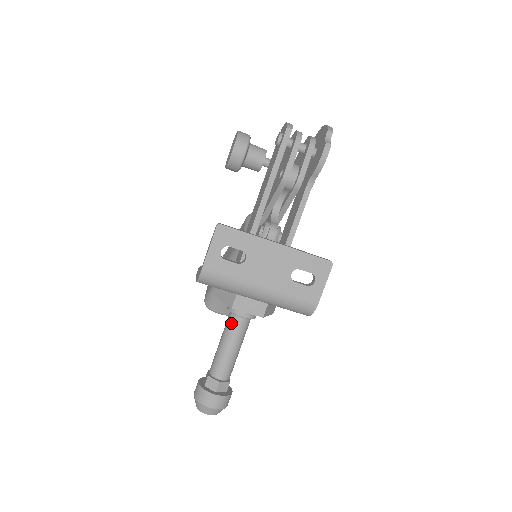
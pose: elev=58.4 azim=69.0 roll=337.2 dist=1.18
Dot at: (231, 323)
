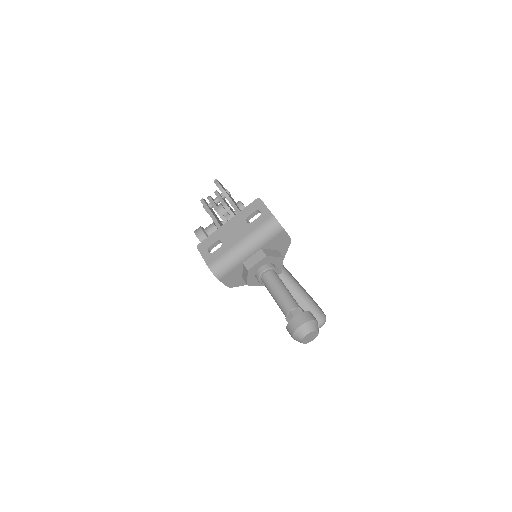
Dot at: (265, 283)
